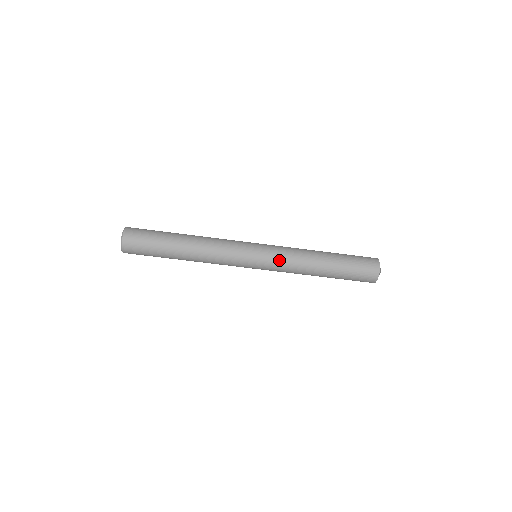
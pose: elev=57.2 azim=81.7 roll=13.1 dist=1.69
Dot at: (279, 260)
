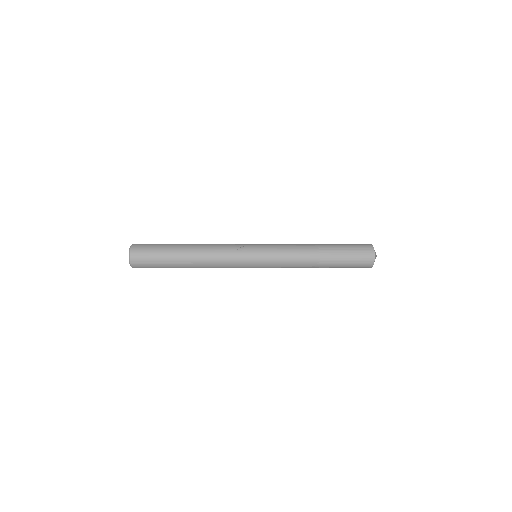
Dot at: occluded
